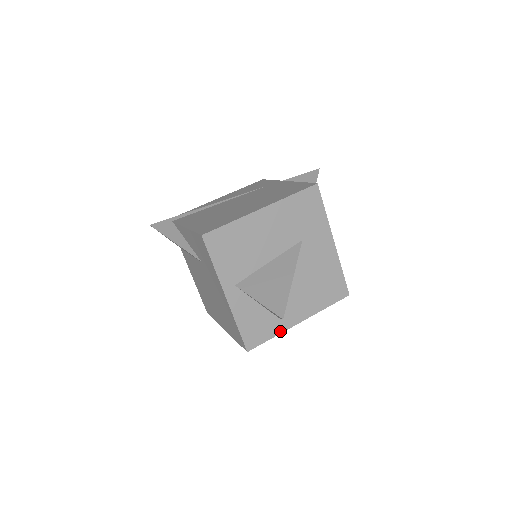
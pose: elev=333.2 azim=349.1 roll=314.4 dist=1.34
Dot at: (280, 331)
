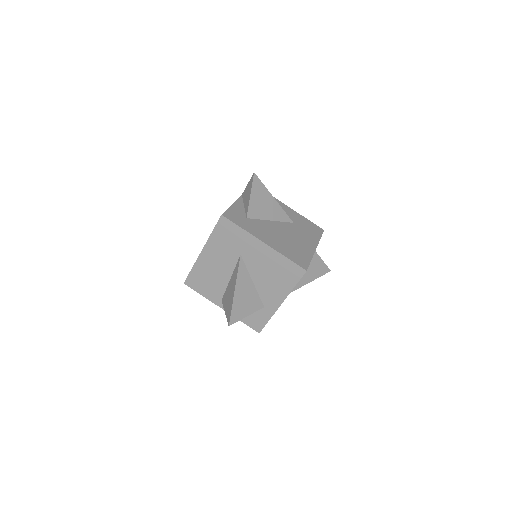
Dot at: (271, 314)
